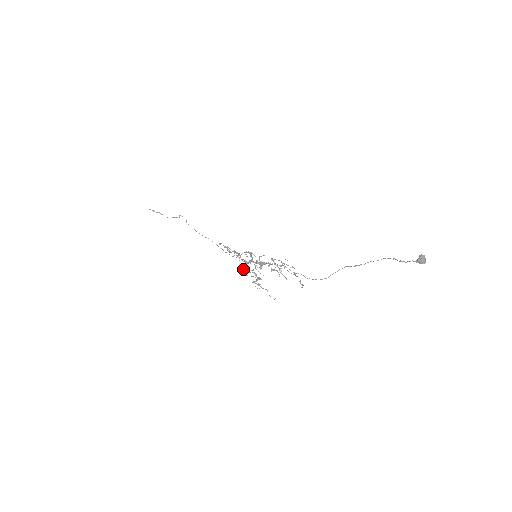
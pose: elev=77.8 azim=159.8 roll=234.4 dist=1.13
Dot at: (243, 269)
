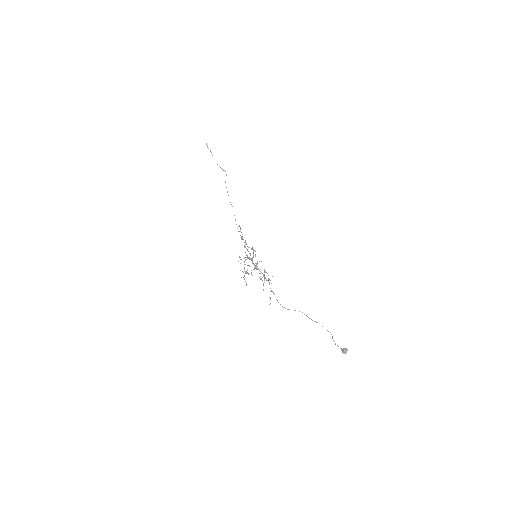
Dot at: occluded
